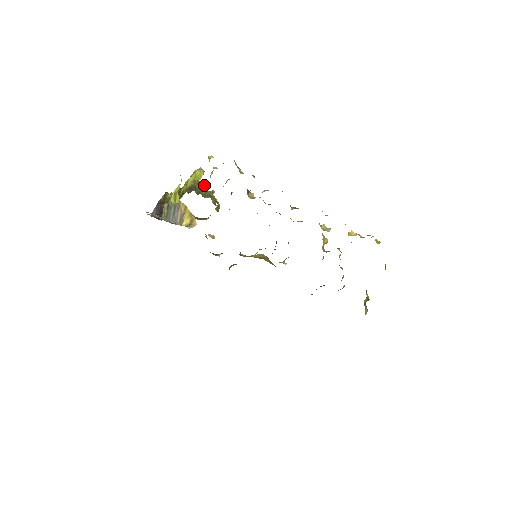
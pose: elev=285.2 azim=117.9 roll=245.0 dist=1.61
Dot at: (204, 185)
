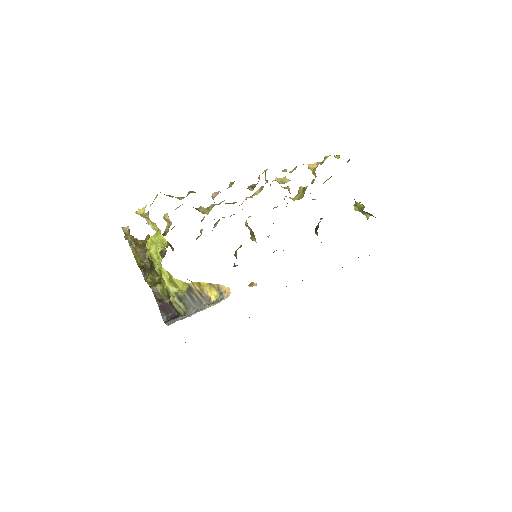
Dot at: (136, 239)
